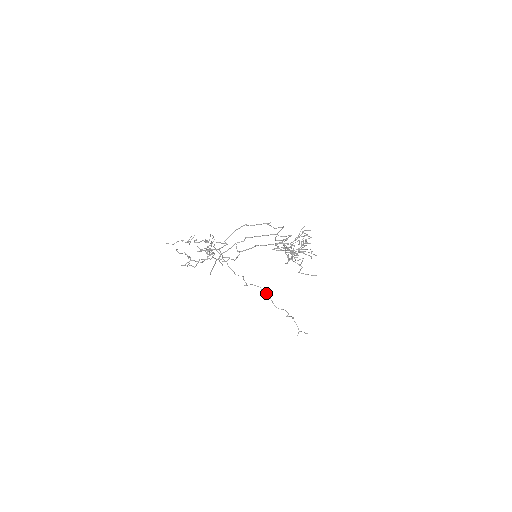
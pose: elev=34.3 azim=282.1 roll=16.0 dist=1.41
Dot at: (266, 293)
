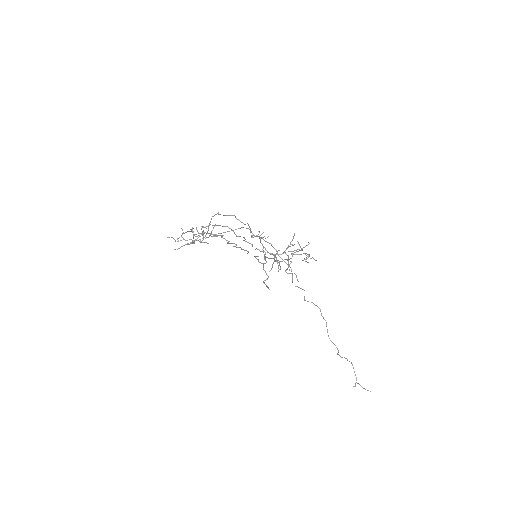
Dot at: occluded
